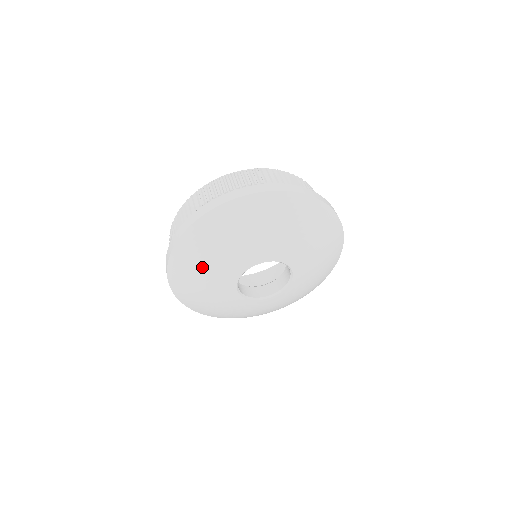
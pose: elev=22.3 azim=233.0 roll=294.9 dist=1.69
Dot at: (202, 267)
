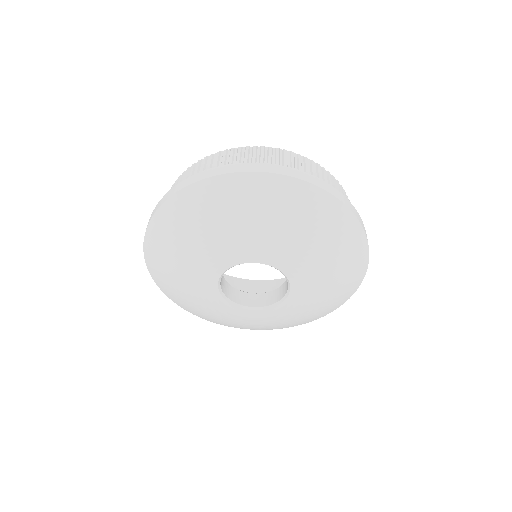
Dot at: (174, 267)
